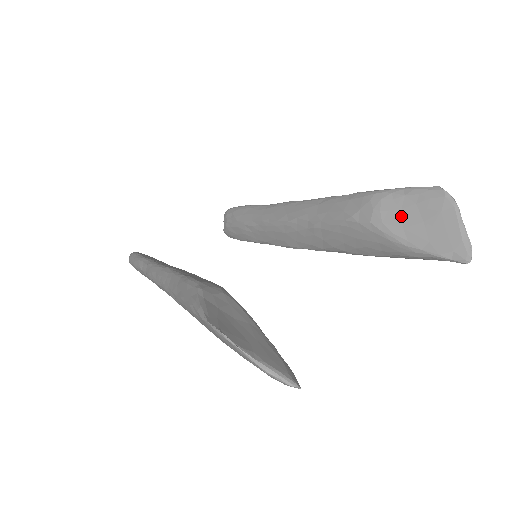
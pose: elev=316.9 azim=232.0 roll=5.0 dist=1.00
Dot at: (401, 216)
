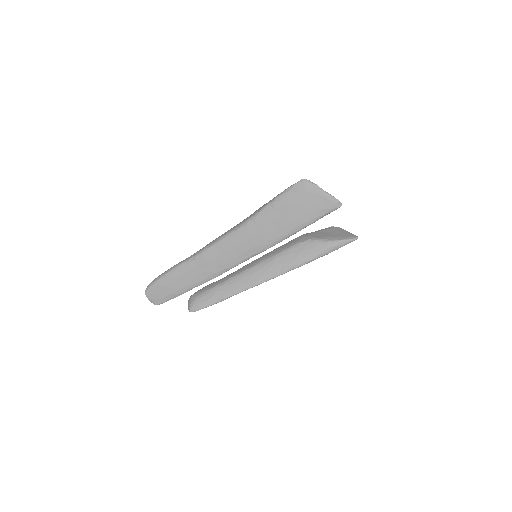
Dot at: (321, 235)
